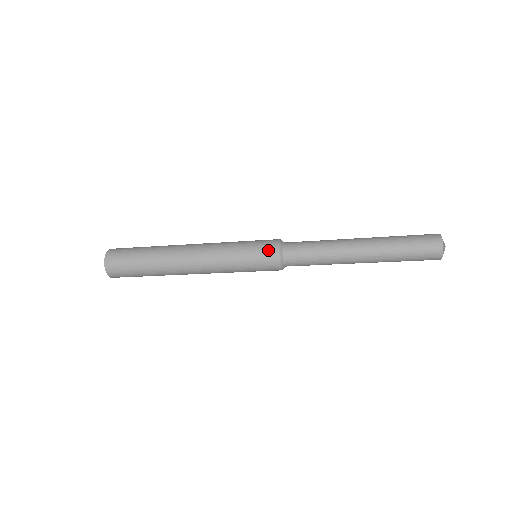
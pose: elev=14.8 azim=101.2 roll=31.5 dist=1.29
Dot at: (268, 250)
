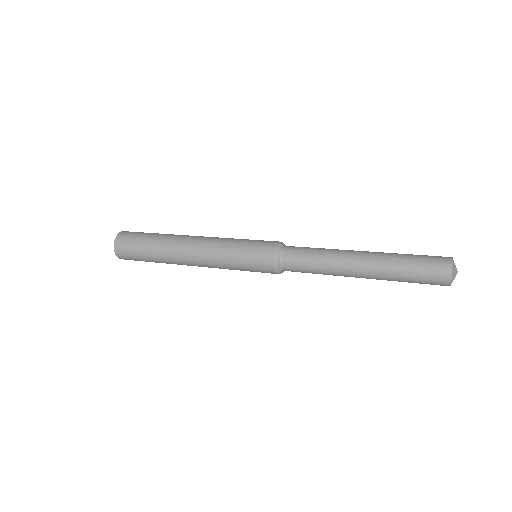
Dot at: (266, 250)
